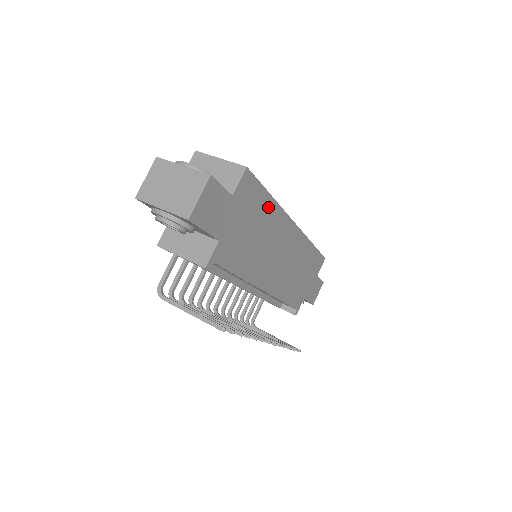
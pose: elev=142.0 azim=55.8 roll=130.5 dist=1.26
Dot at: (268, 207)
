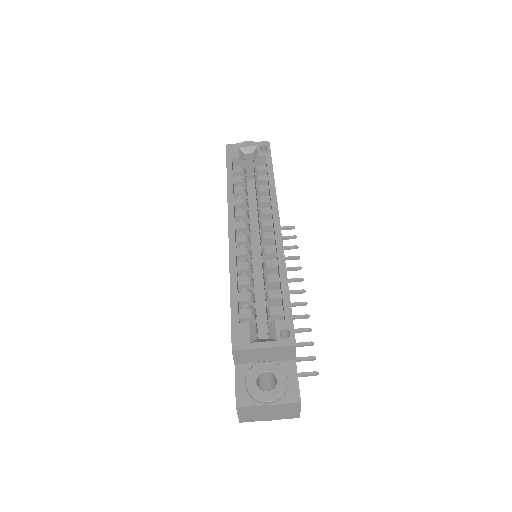
Dot at: occluded
